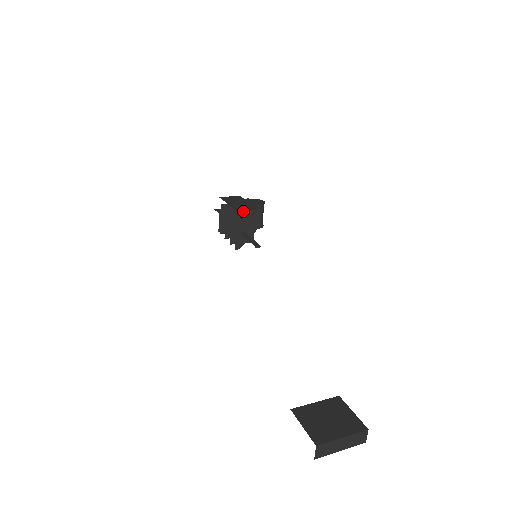
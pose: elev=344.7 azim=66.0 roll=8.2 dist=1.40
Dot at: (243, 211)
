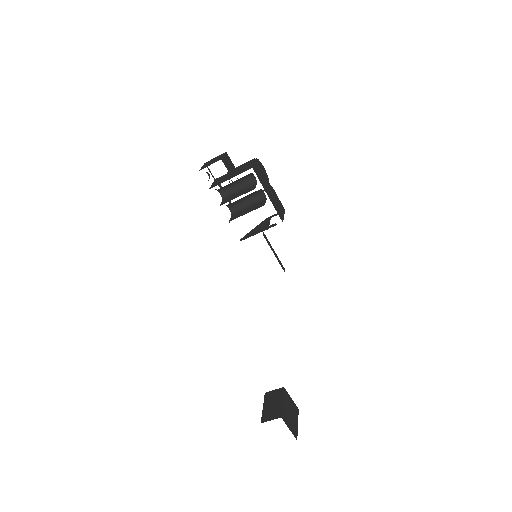
Dot at: occluded
